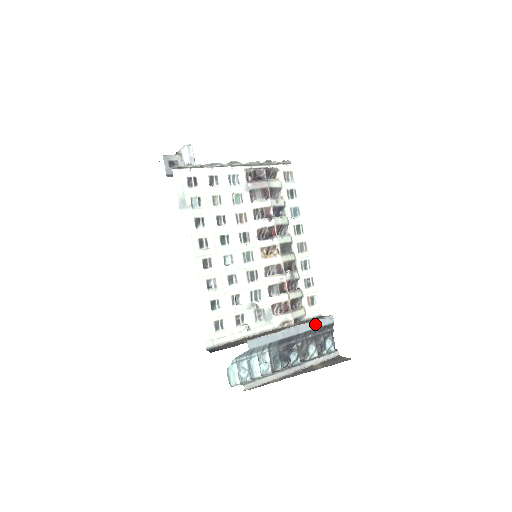
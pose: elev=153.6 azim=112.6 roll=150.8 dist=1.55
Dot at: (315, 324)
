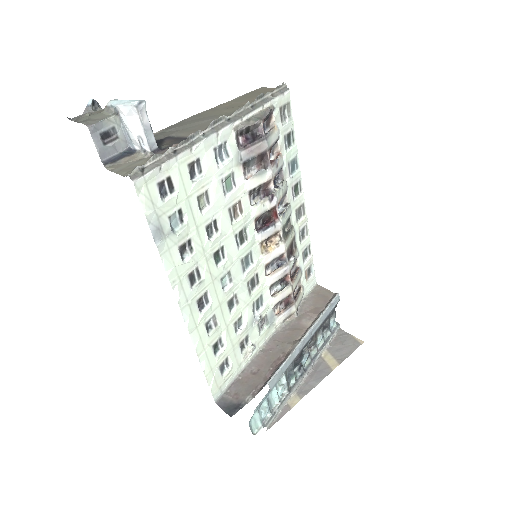
Dot at: (325, 315)
